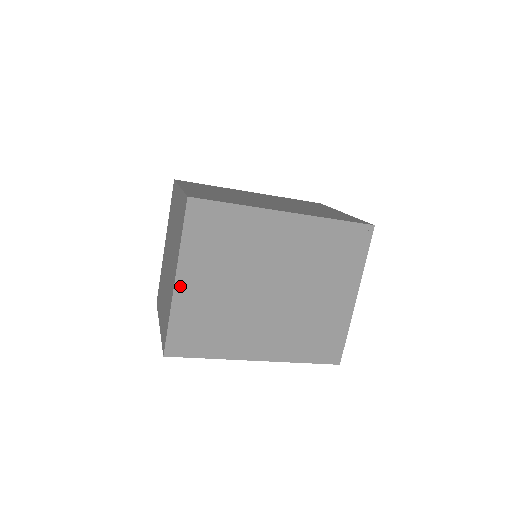
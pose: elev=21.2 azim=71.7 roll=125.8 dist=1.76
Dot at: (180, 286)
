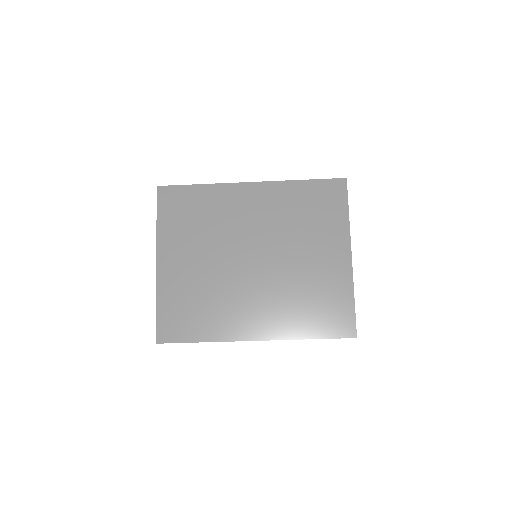
Dot at: (162, 268)
